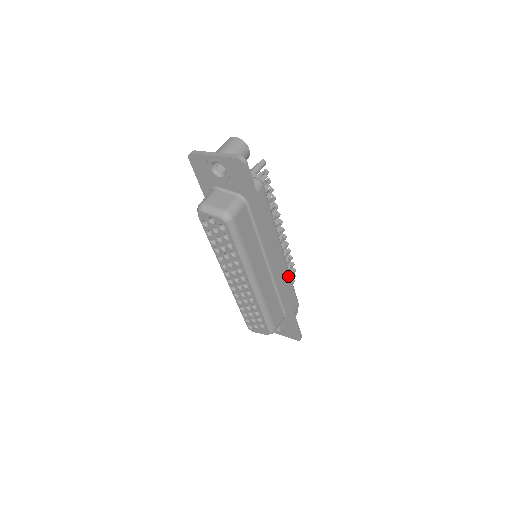
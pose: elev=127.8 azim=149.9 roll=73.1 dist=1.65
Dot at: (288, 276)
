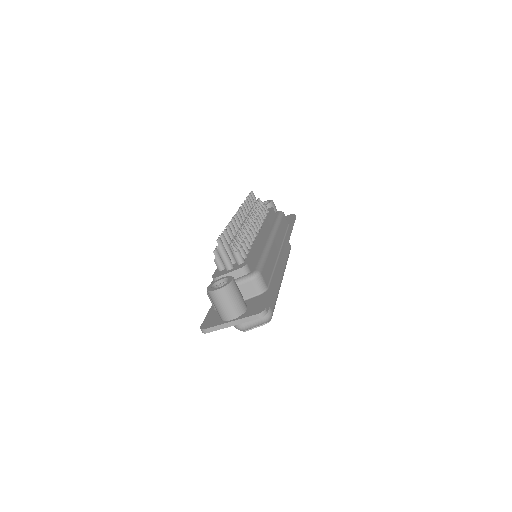
Dot at: (279, 230)
